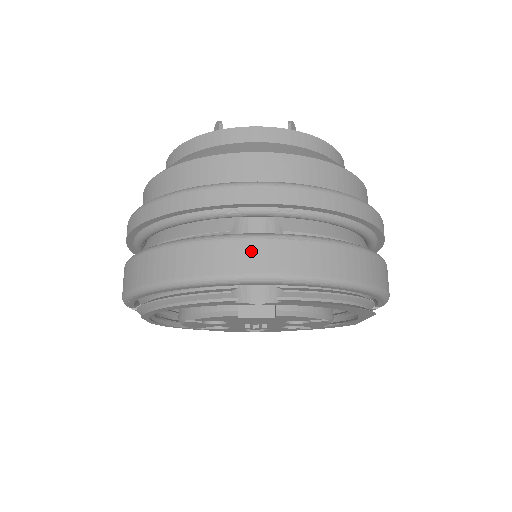
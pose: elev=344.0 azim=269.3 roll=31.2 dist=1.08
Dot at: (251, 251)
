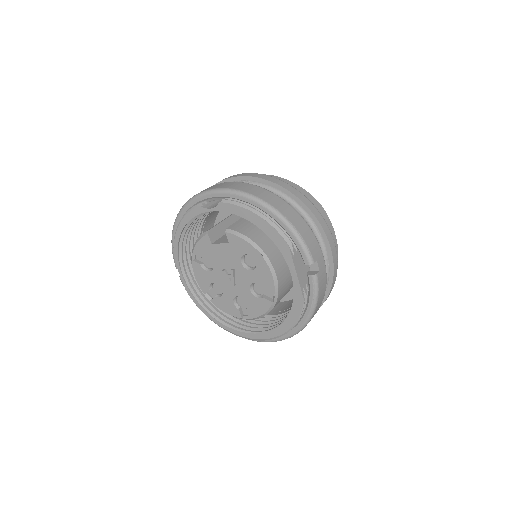
Dot at: (217, 185)
